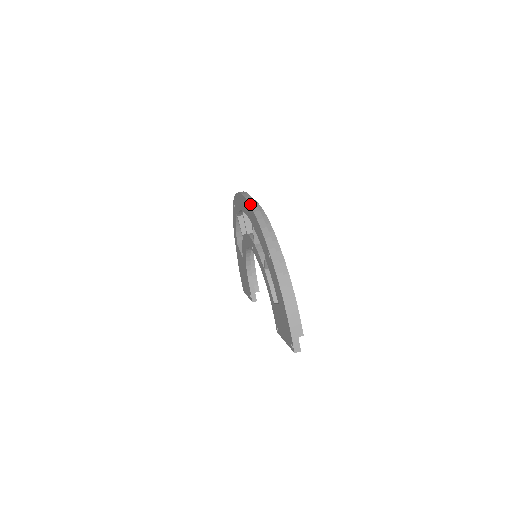
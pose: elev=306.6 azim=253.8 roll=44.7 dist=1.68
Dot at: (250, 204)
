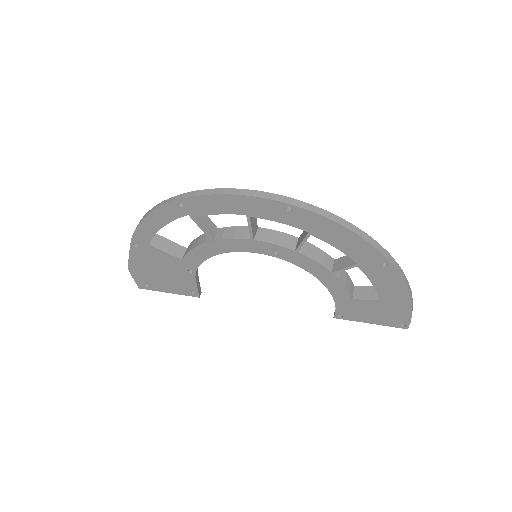
Dot at: (320, 214)
